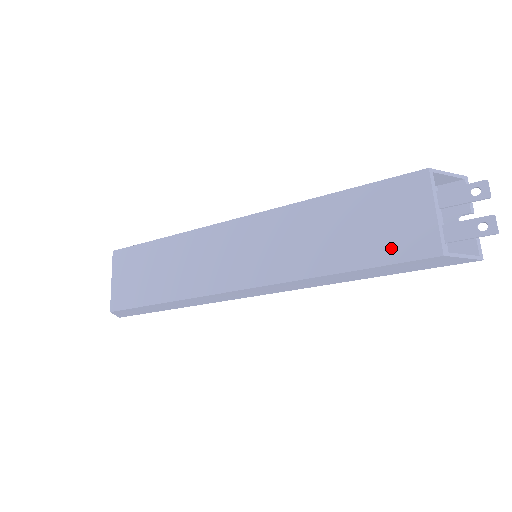
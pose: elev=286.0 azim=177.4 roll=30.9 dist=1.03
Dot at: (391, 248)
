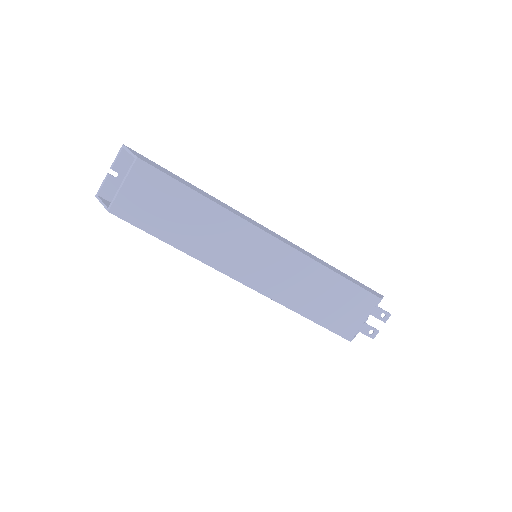
Dot at: (334, 322)
